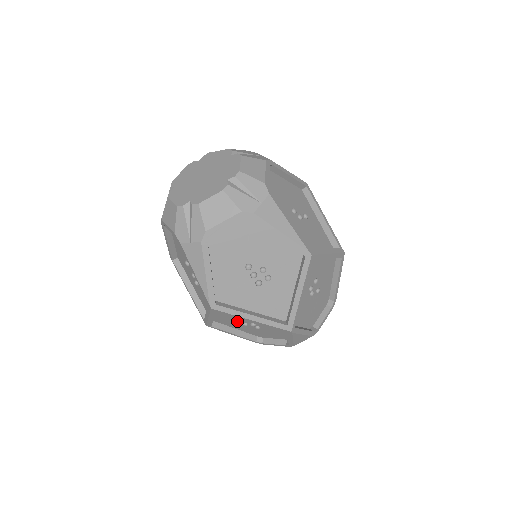
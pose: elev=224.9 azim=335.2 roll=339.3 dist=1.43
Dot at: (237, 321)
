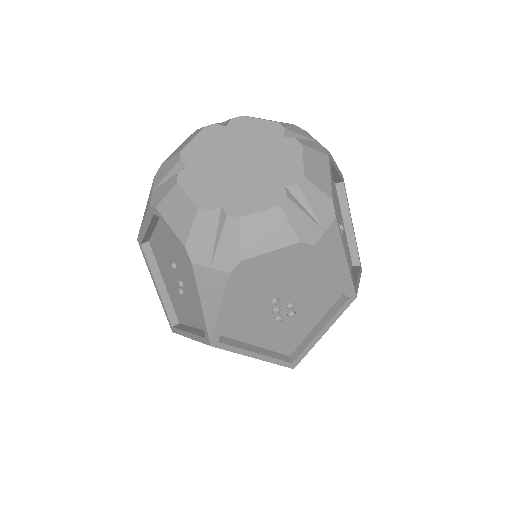
Dot at: occluded
